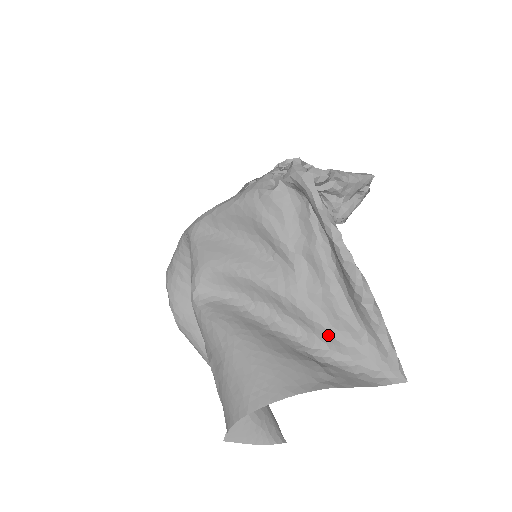
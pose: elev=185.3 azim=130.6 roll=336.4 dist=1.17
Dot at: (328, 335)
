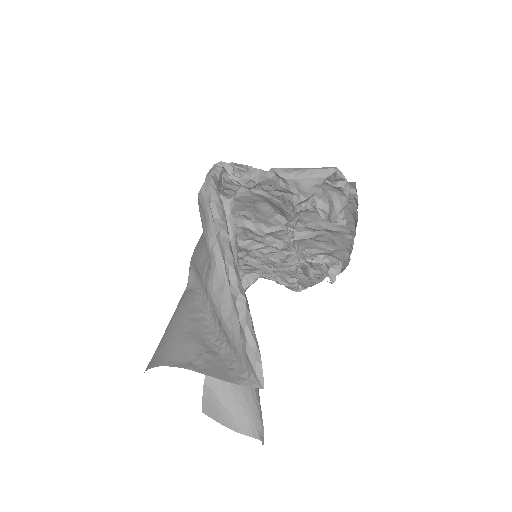
Dot at: (222, 326)
